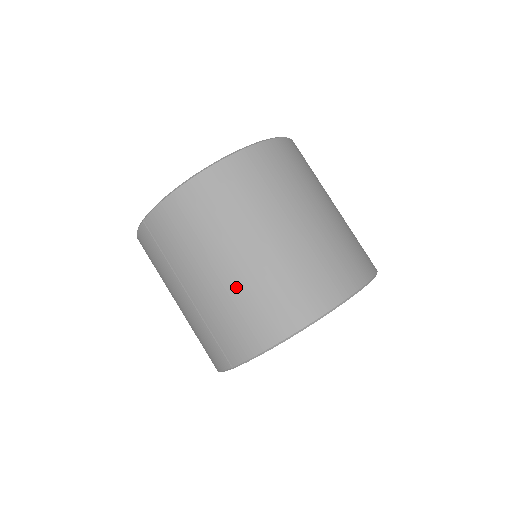
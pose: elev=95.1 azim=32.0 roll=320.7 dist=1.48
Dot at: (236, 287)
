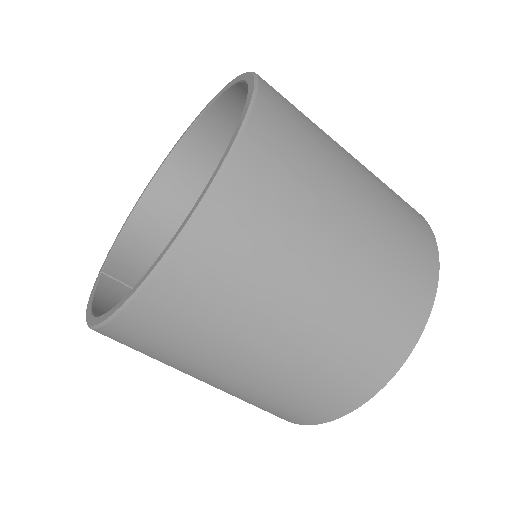
Dot at: occluded
